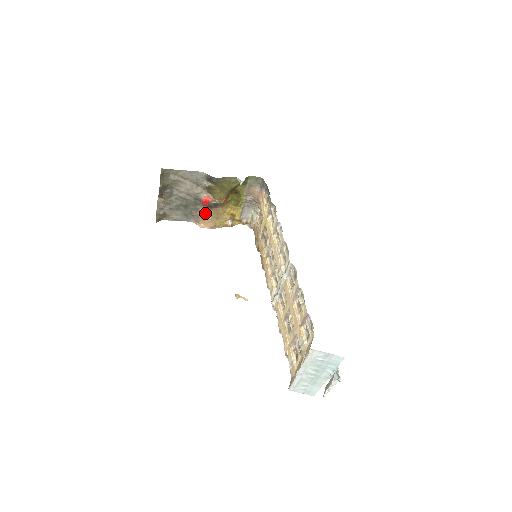
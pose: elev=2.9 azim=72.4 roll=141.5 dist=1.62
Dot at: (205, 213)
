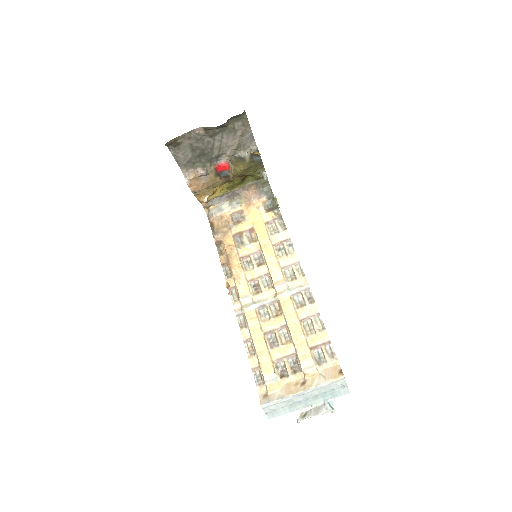
Dot at: (206, 174)
